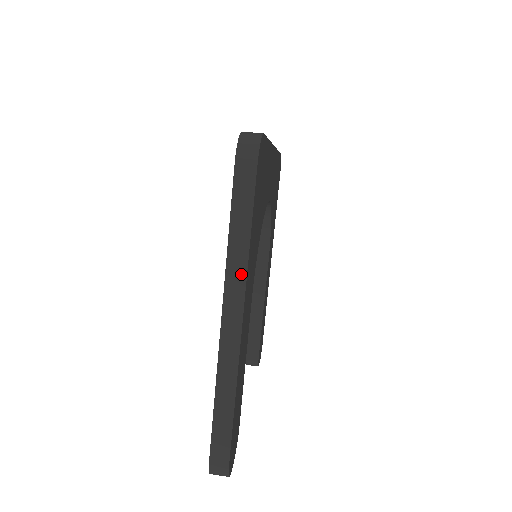
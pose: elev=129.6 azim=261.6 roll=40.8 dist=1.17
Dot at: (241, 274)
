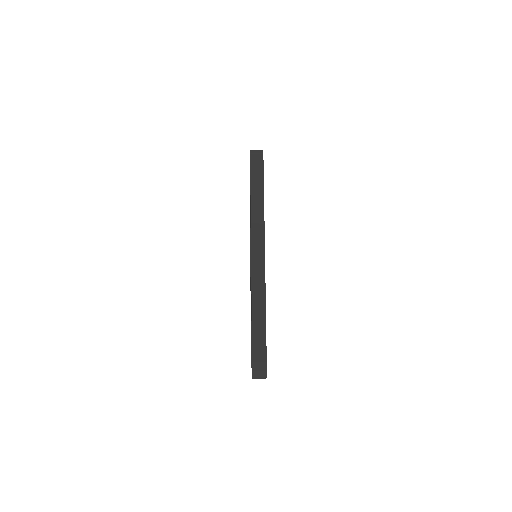
Dot at: (261, 225)
